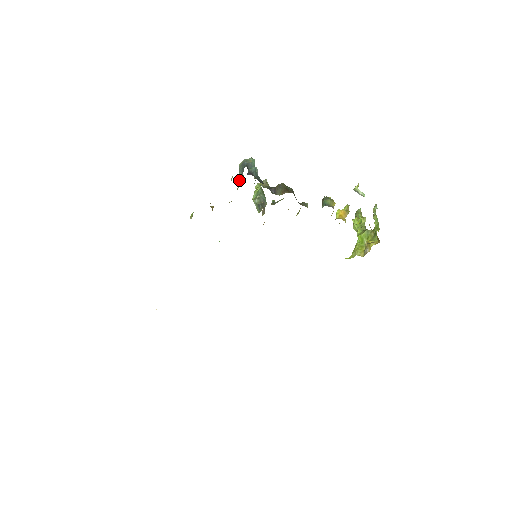
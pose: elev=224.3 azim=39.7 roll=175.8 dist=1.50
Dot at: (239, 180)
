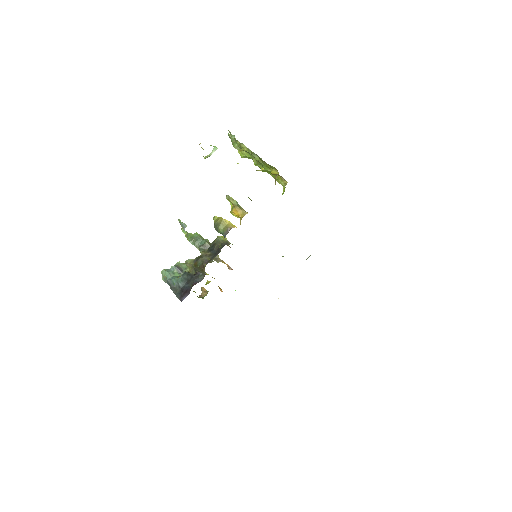
Dot at: occluded
